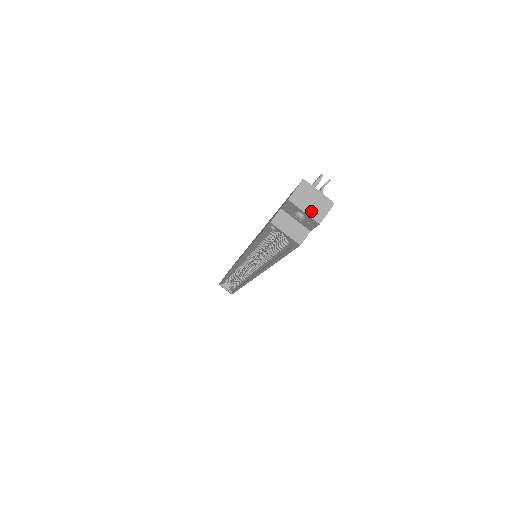
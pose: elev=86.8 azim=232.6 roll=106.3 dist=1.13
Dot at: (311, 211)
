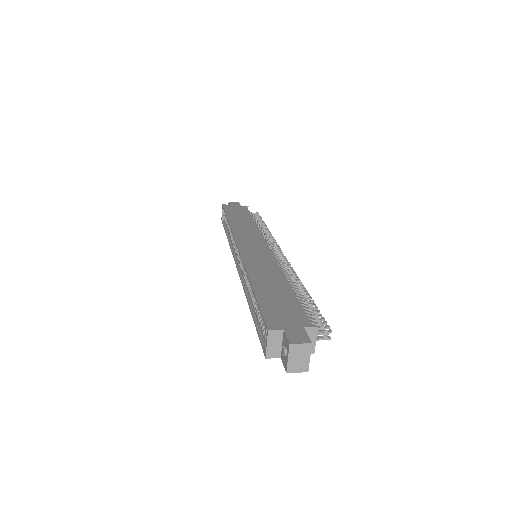
Dot at: (292, 362)
